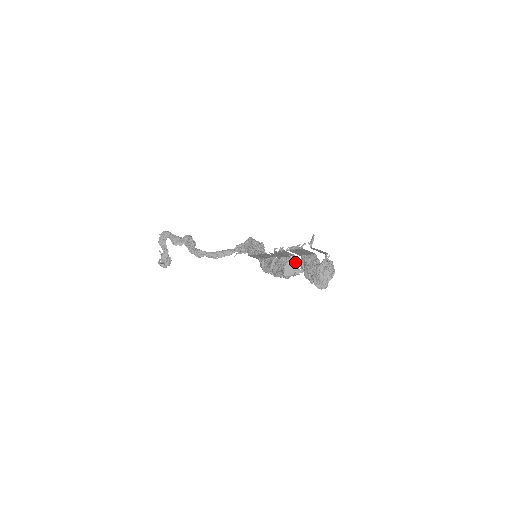
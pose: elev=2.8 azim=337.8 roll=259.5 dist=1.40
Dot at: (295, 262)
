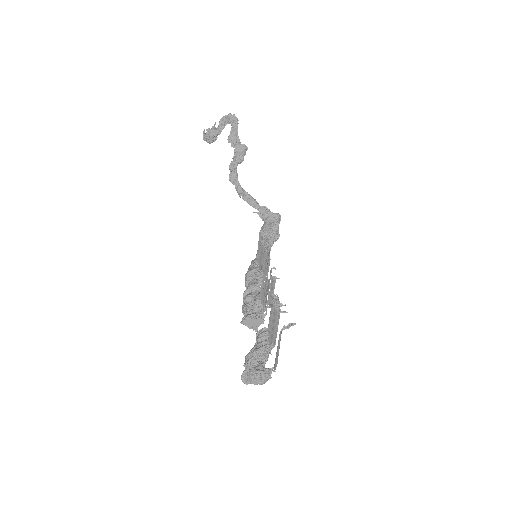
Dot at: (260, 324)
